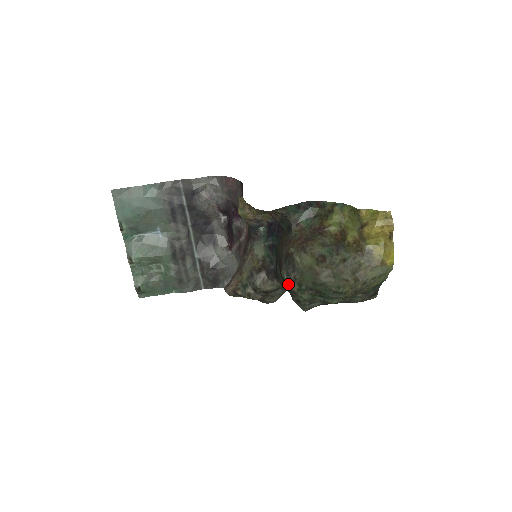
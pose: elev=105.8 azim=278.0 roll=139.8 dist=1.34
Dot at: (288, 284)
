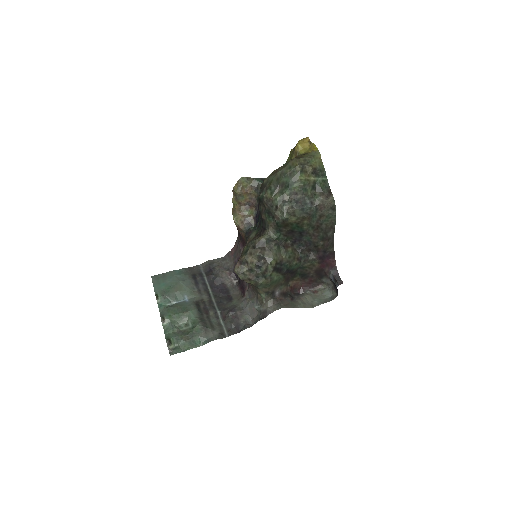
Dot at: (264, 195)
